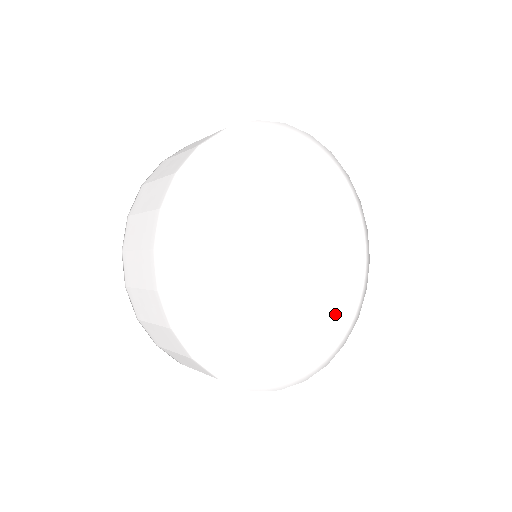
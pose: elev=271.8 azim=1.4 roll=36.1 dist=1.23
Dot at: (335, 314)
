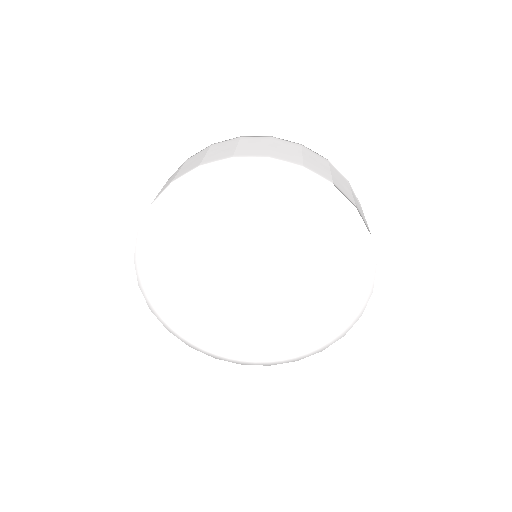
Dot at: (275, 343)
